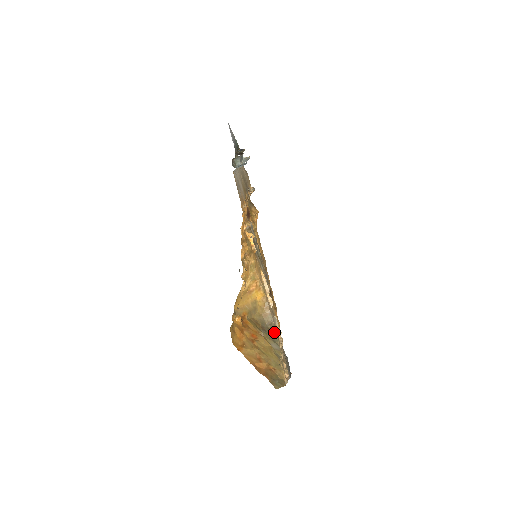
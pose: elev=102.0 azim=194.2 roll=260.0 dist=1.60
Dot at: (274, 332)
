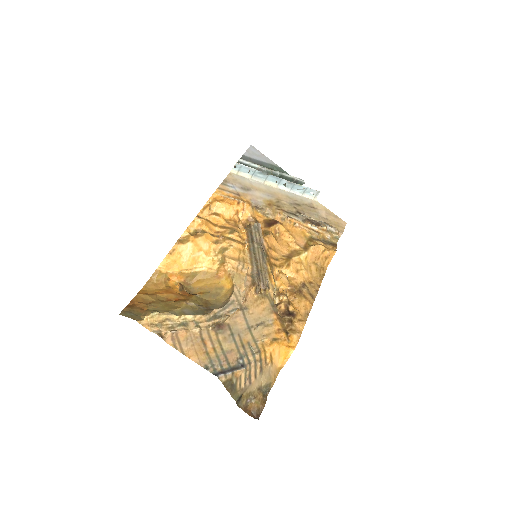
Dot at: (211, 310)
